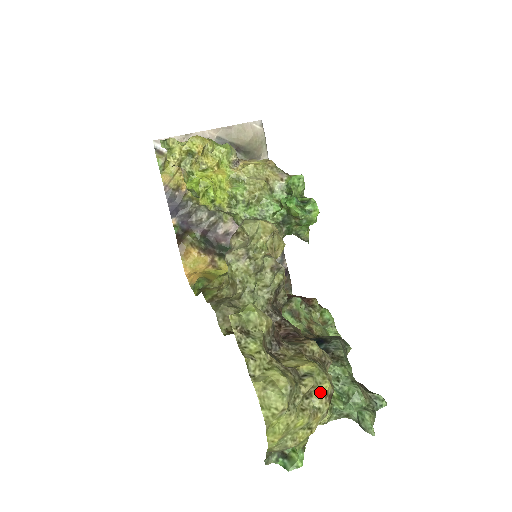
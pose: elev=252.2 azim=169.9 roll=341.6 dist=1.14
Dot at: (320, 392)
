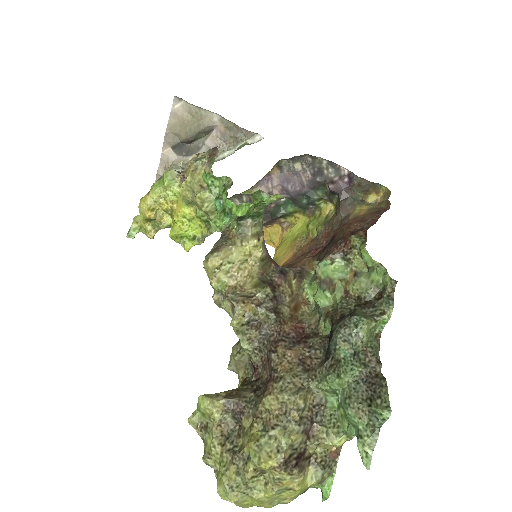
Dot at: (266, 469)
